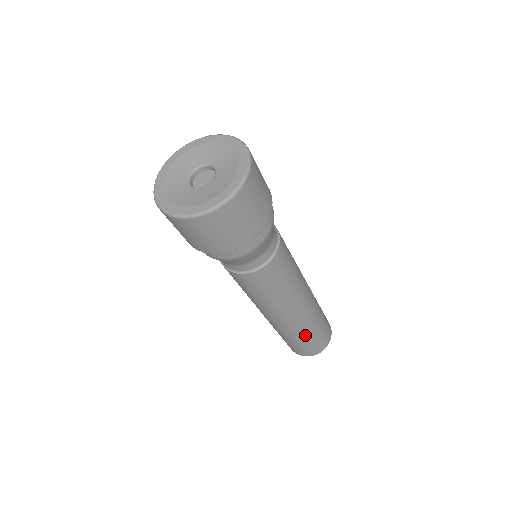
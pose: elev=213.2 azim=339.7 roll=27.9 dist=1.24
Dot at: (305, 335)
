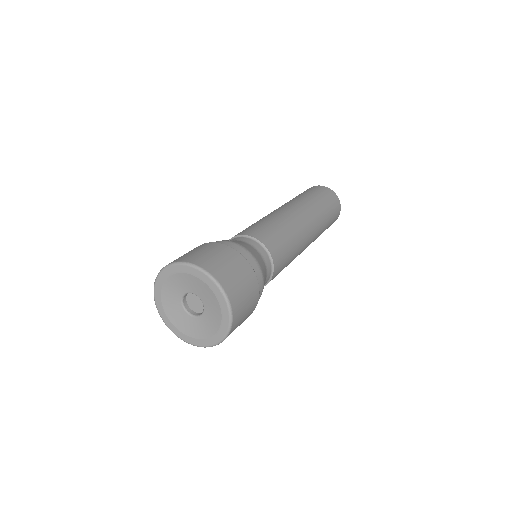
Dot at: occluded
